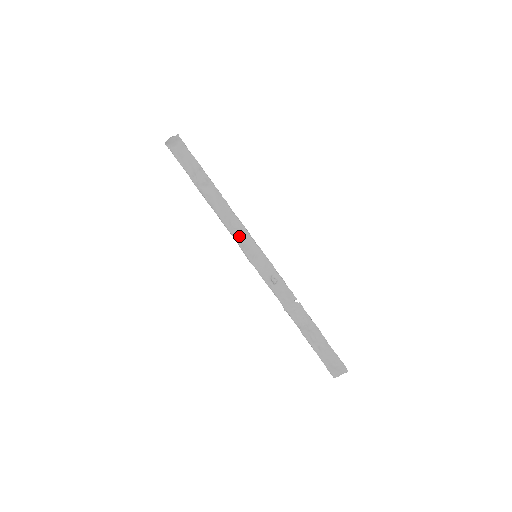
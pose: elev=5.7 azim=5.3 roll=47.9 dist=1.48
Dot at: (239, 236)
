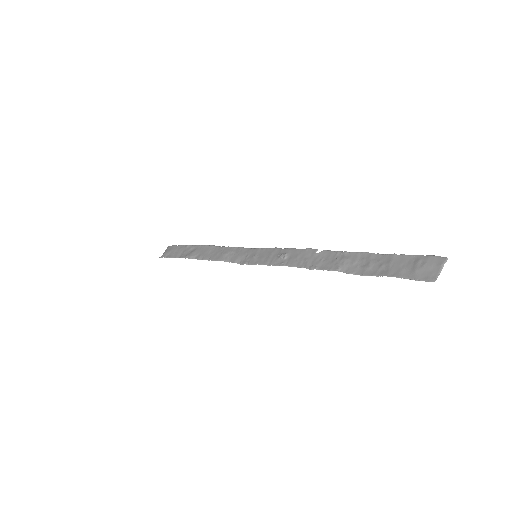
Dot at: (233, 256)
